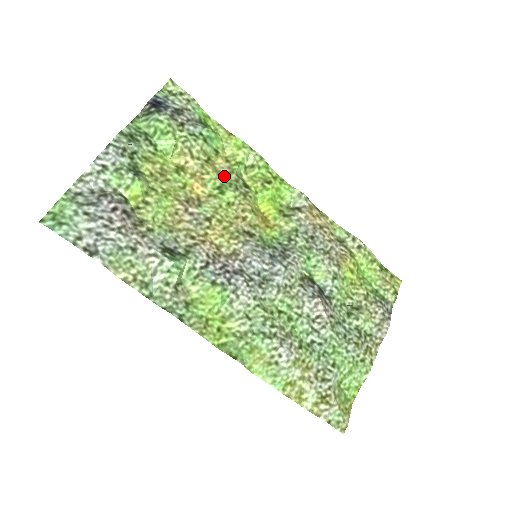
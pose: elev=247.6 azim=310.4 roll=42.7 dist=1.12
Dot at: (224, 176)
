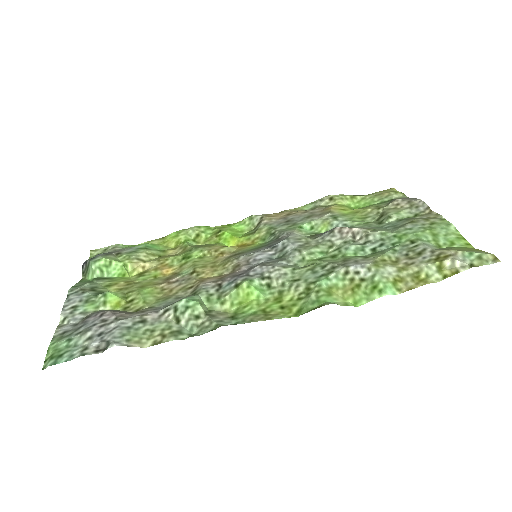
Dot at: (181, 253)
